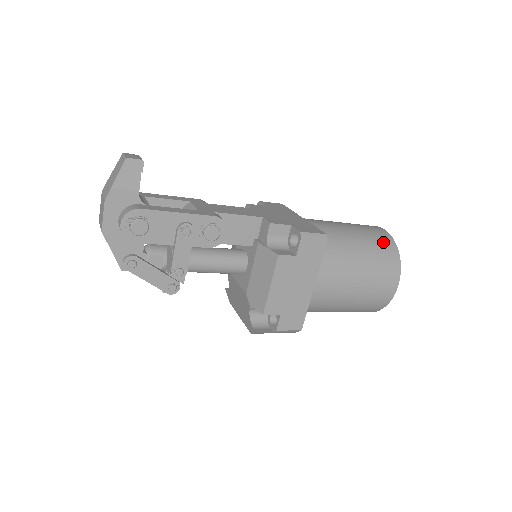
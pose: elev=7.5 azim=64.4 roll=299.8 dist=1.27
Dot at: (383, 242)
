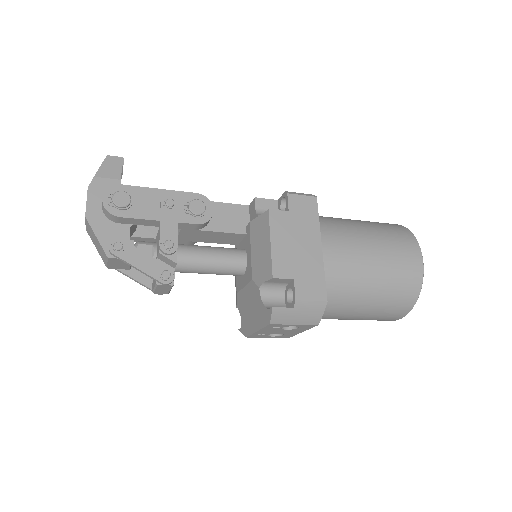
Dot at: (385, 223)
